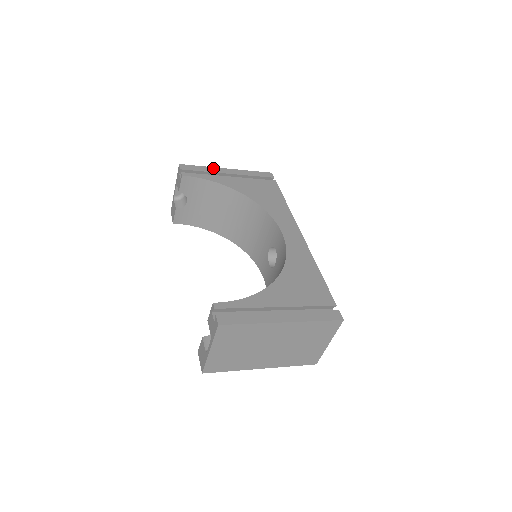
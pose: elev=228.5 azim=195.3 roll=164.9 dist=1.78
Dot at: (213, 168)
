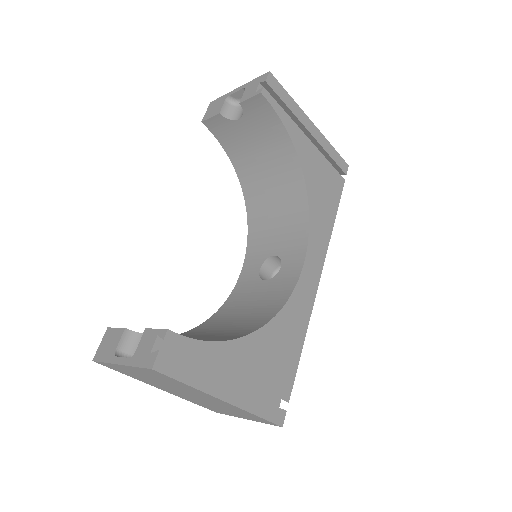
Dot at: (300, 109)
